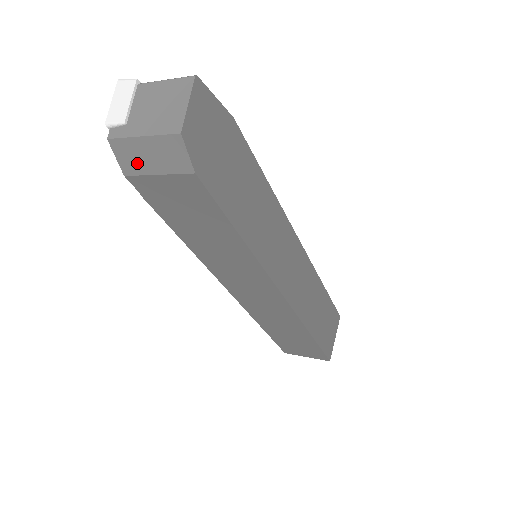
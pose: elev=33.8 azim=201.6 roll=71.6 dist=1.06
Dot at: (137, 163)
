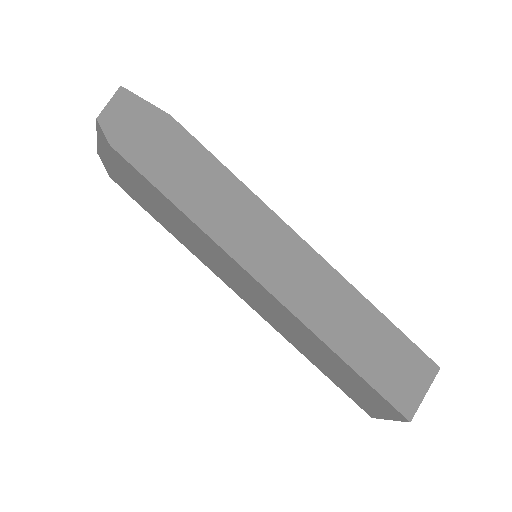
Dot at: (105, 161)
